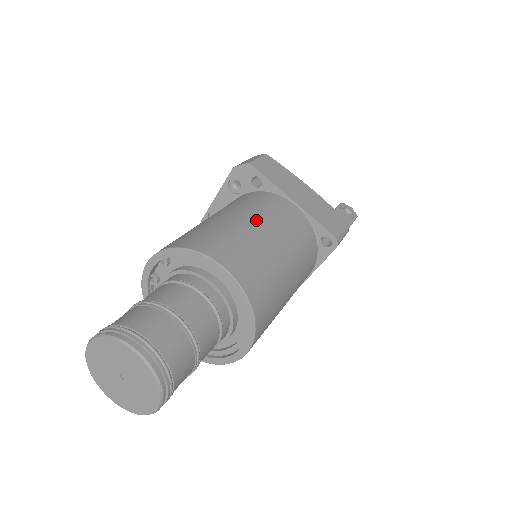
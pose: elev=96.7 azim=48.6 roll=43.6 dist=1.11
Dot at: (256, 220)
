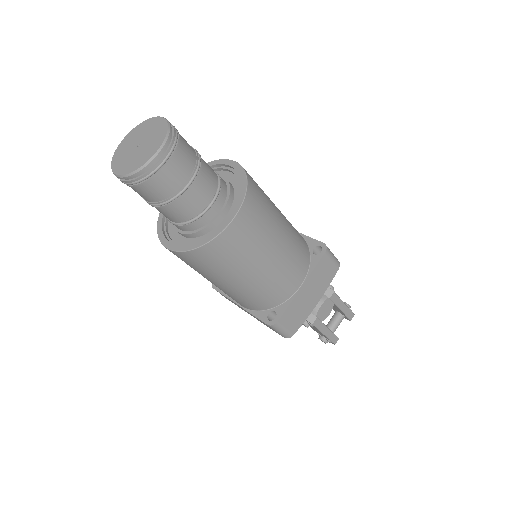
Dot at: occluded
